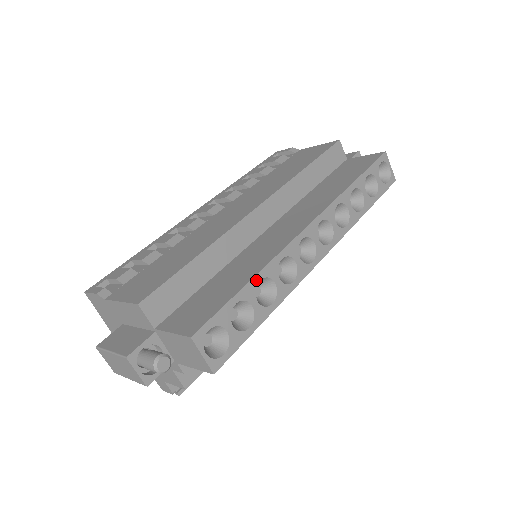
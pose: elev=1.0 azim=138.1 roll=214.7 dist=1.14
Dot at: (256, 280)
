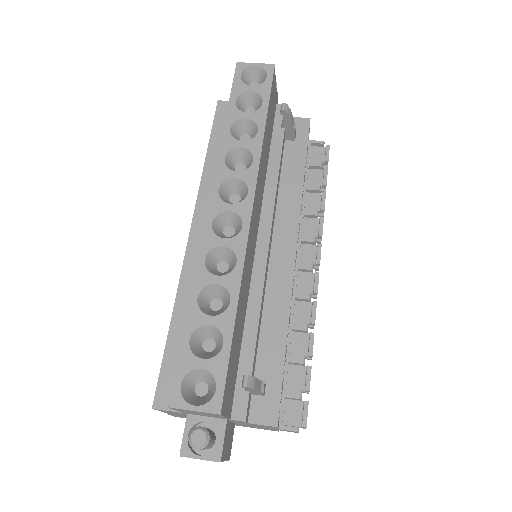
Dot at: (193, 302)
